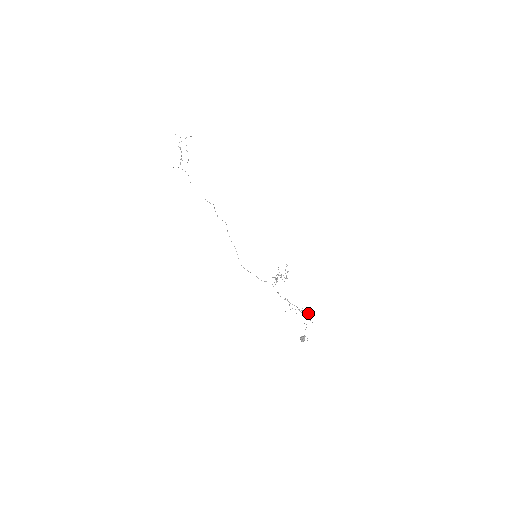
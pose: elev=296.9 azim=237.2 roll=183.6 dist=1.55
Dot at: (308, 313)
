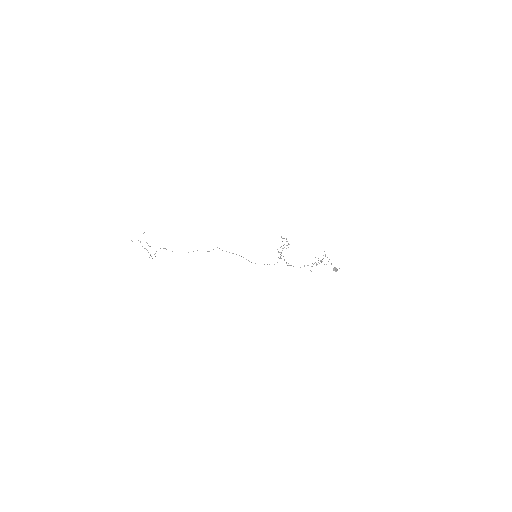
Dot at: (323, 255)
